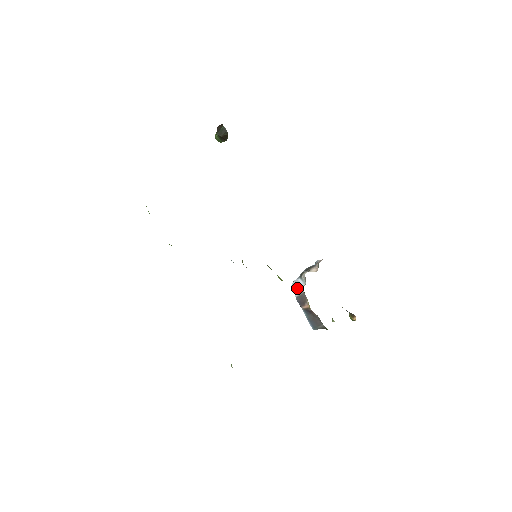
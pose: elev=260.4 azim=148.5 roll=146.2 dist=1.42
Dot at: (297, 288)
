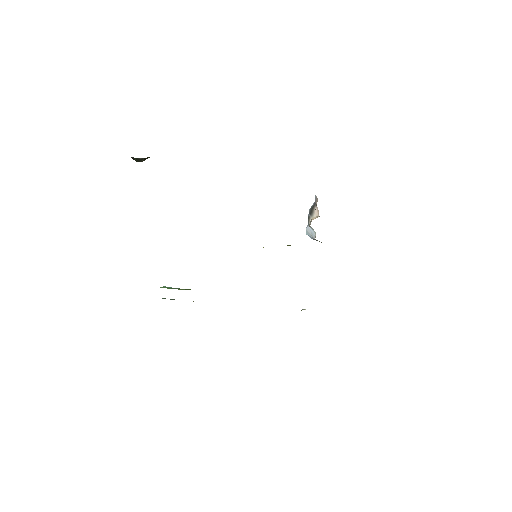
Dot at: (311, 237)
